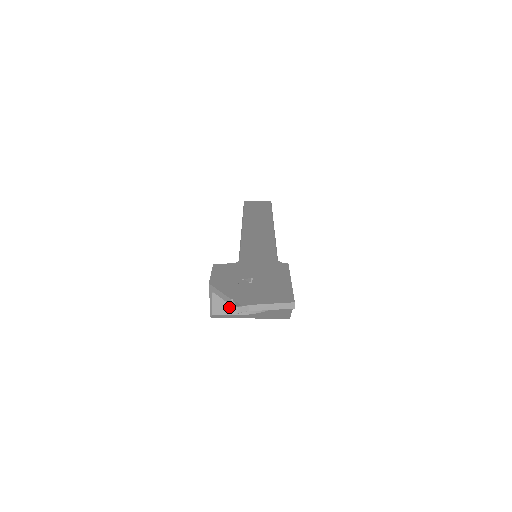
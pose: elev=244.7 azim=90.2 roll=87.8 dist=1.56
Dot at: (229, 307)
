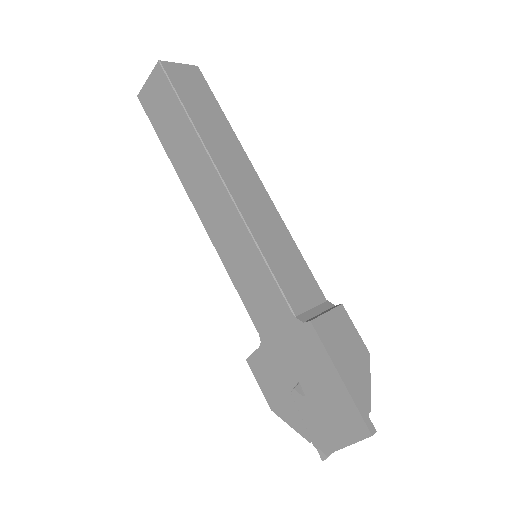
Dot at: occluded
